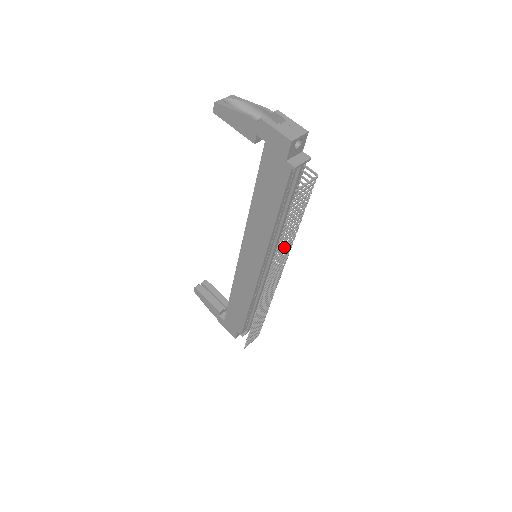
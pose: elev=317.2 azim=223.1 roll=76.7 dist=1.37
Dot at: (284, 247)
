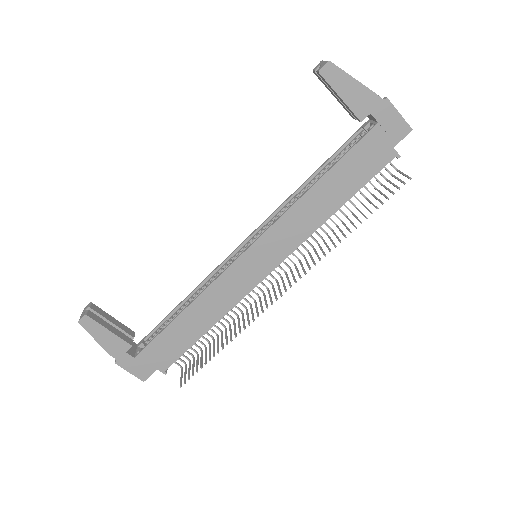
Dot at: occluded
